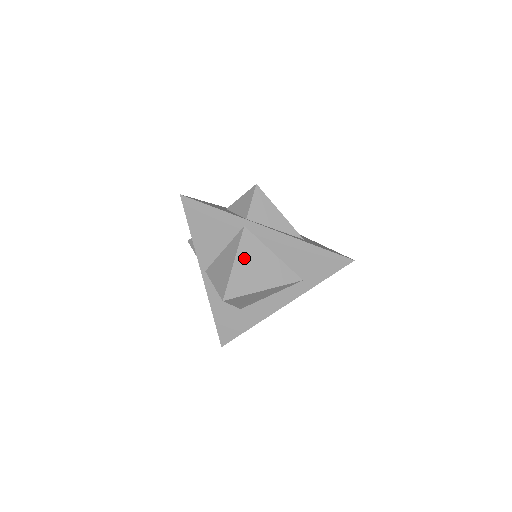
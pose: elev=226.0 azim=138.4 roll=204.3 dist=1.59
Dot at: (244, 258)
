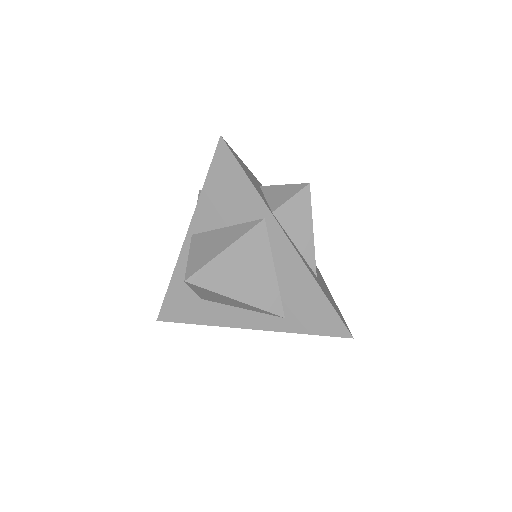
Dot at: (240, 252)
